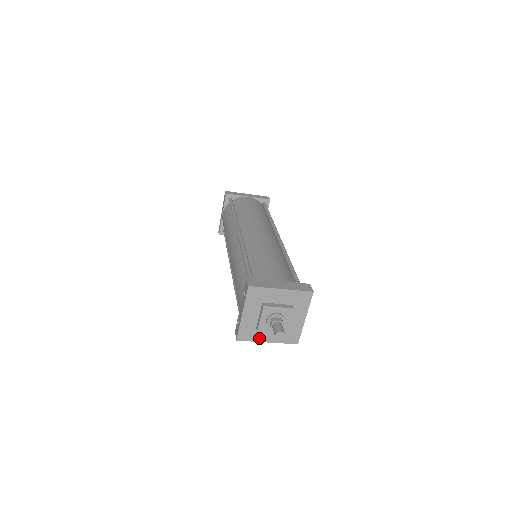
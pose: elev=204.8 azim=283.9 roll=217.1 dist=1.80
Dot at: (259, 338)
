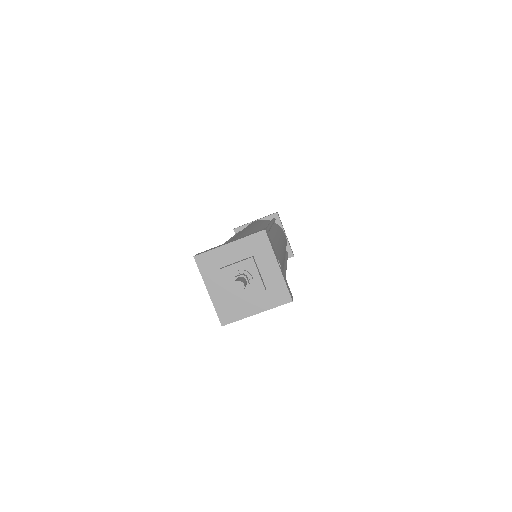
Dot at: (244, 313)
